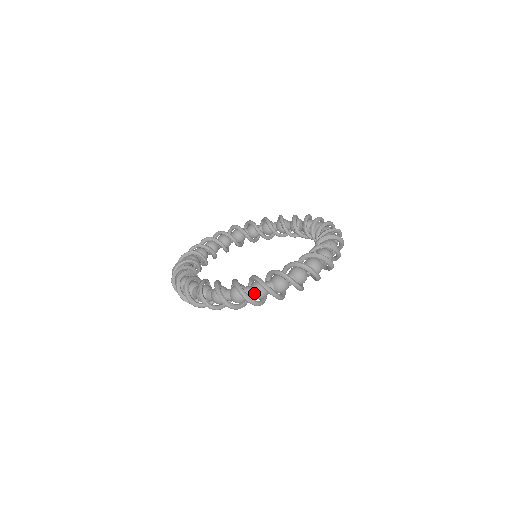
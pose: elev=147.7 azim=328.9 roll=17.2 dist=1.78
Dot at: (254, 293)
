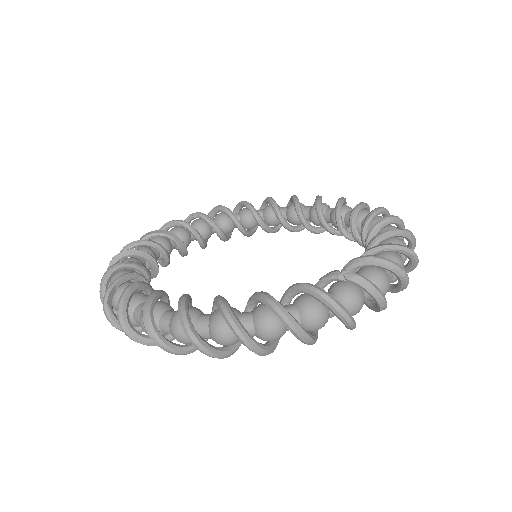
Dot at: (171, 329)
